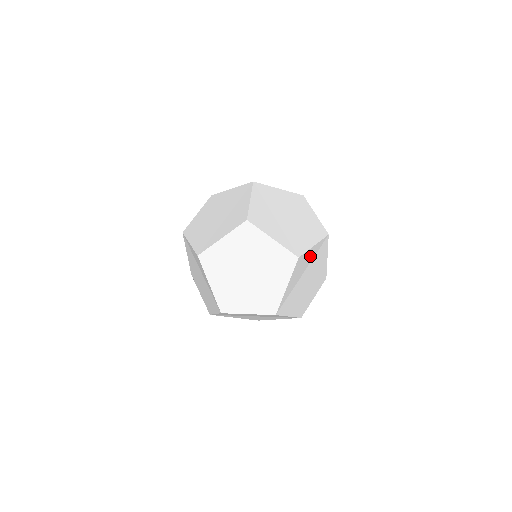
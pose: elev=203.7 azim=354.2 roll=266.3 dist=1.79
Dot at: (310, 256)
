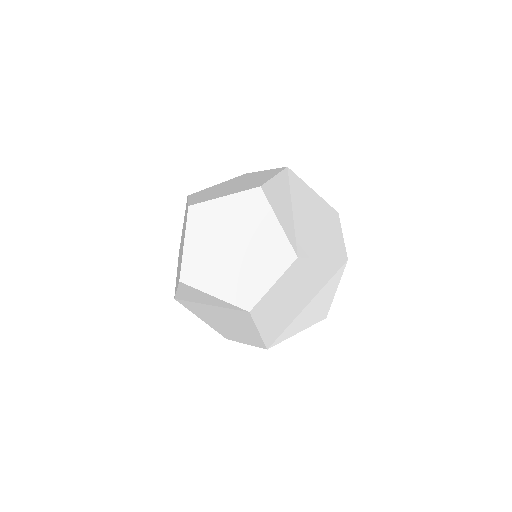
Dot at: (282, 188)
